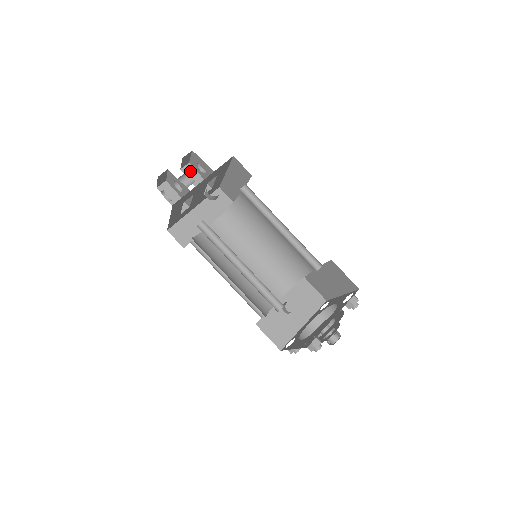
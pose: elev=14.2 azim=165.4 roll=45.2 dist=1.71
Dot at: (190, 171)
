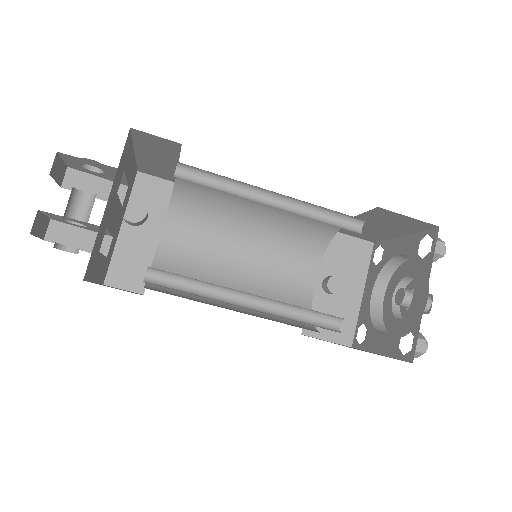
Dot at: (78, 180)
